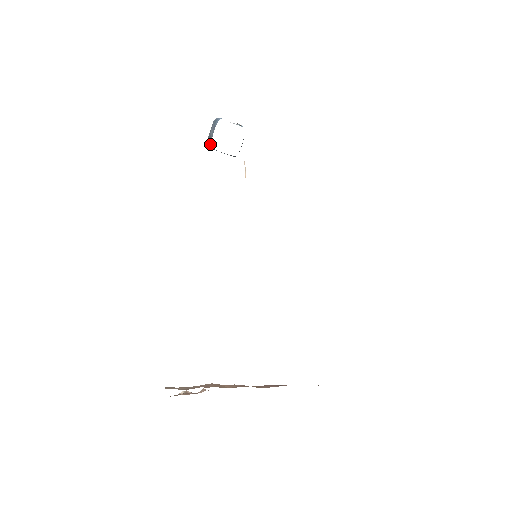
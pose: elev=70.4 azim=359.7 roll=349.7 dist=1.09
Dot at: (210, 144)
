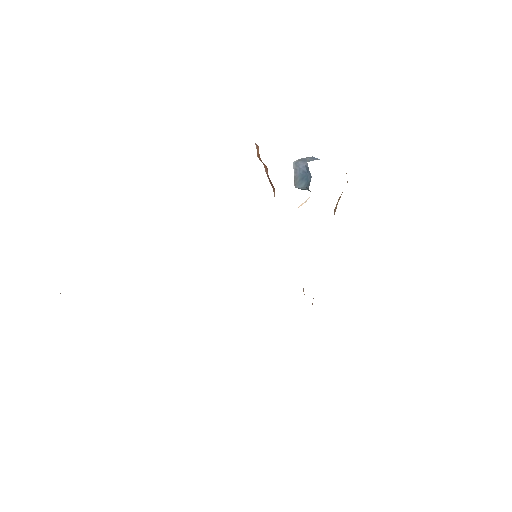
Dot at: (305, 163)
